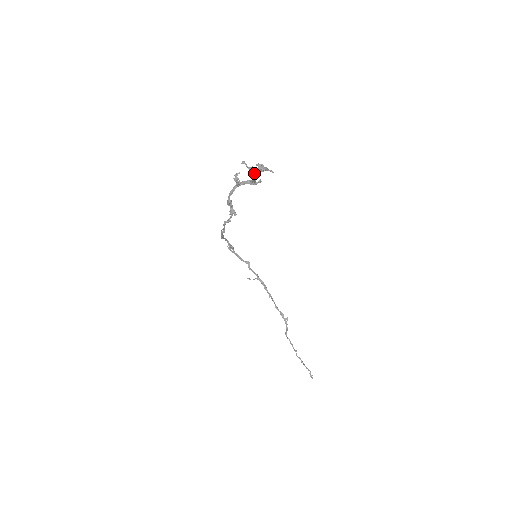
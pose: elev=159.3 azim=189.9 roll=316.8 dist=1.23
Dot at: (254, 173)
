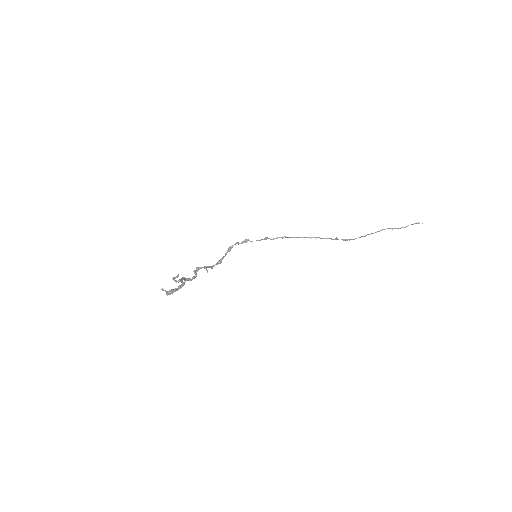
Dot at: occluded
